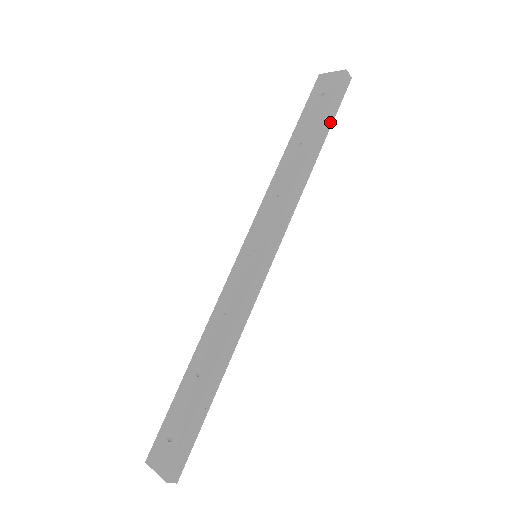
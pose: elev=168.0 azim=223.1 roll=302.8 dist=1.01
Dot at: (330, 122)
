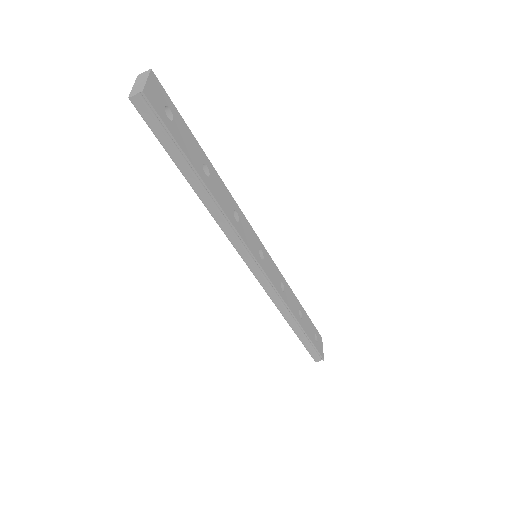
Dot at: (180, 153)
